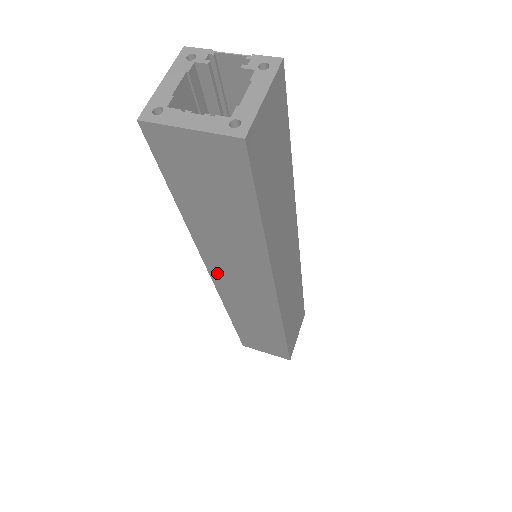
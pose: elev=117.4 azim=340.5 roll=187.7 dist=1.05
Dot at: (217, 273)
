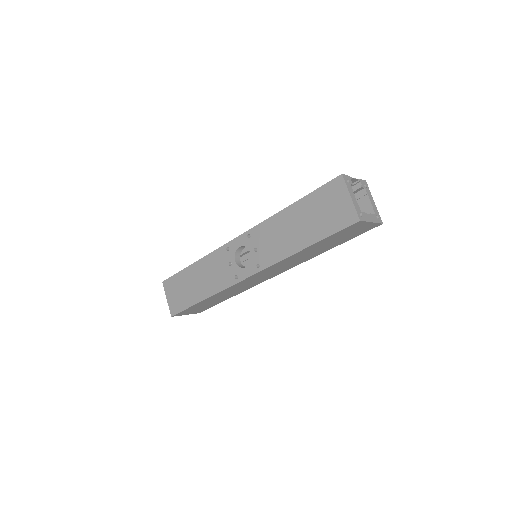
Dot at: (260, 273)
